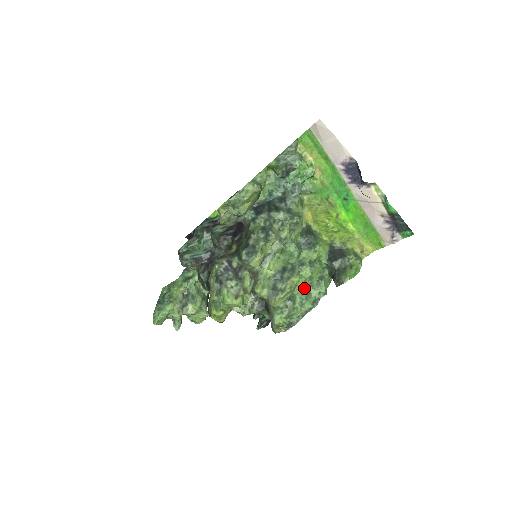
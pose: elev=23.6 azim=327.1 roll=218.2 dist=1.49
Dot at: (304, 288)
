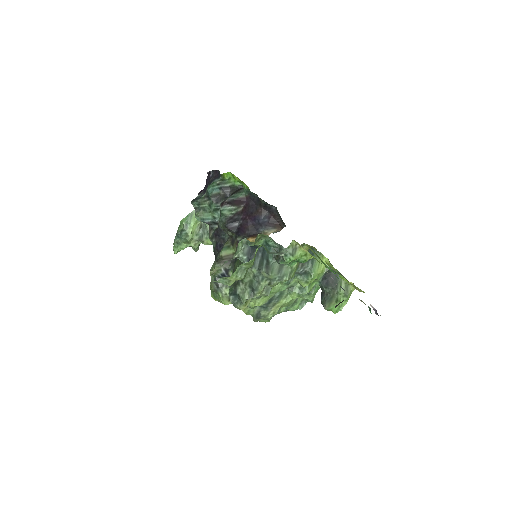
Dot at: (290, 304)
